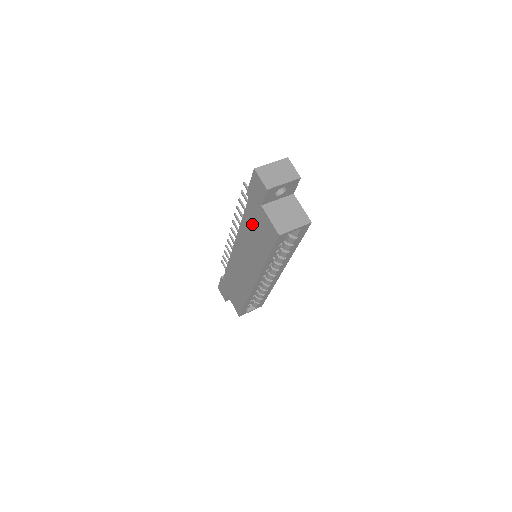
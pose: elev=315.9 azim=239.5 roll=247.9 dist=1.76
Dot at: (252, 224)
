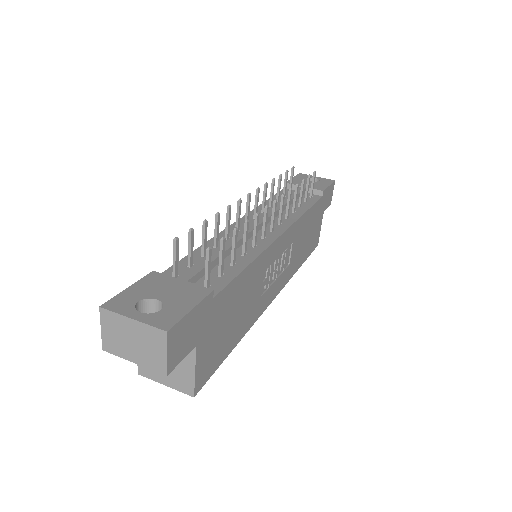
Dot at: occluded
